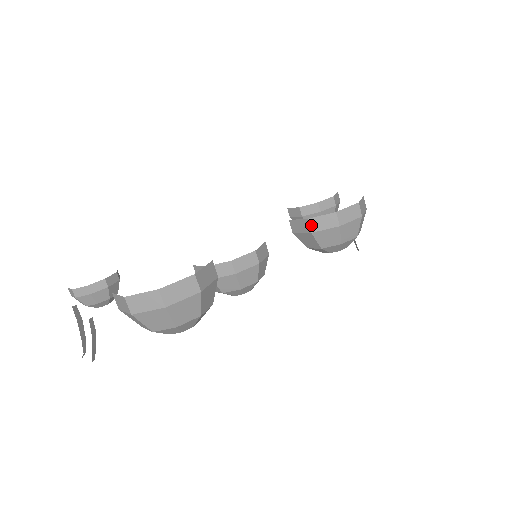
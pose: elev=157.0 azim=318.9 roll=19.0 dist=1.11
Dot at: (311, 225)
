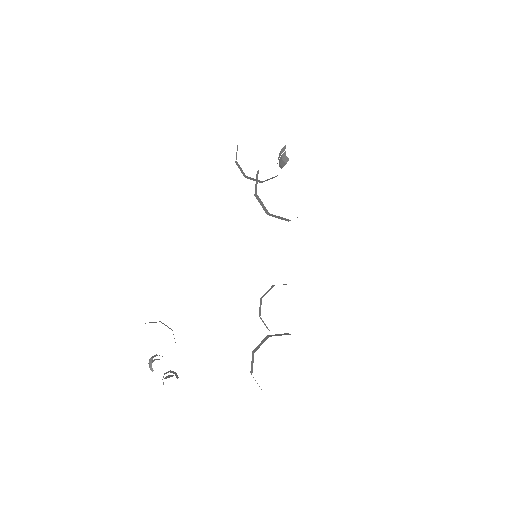
Dot at: occluded
